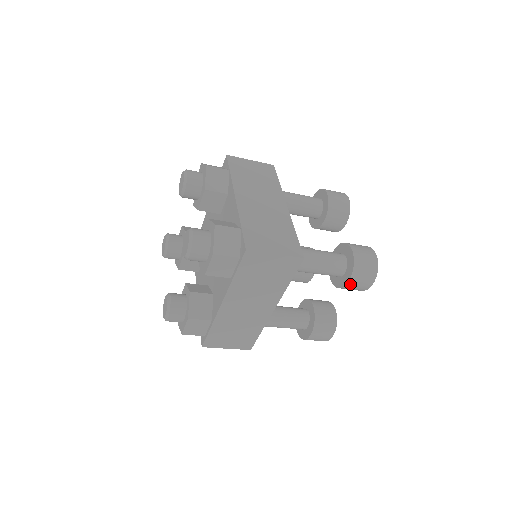
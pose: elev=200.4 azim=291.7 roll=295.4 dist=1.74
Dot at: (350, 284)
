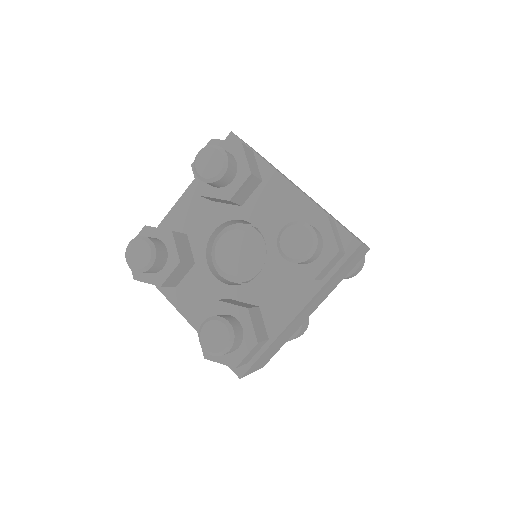
Dot at: (354, 273)
